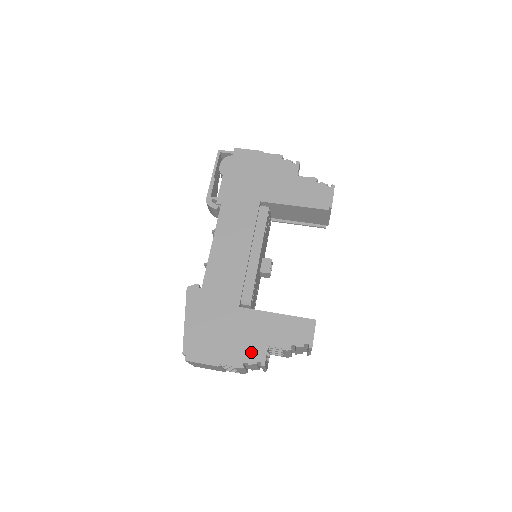
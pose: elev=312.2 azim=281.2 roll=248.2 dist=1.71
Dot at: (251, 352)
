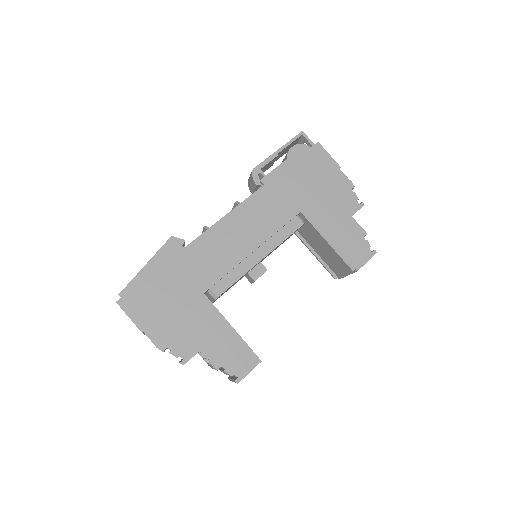
Dot at: (181, 343)
